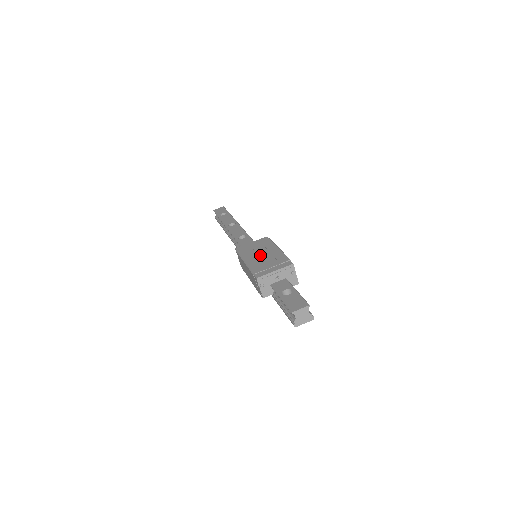
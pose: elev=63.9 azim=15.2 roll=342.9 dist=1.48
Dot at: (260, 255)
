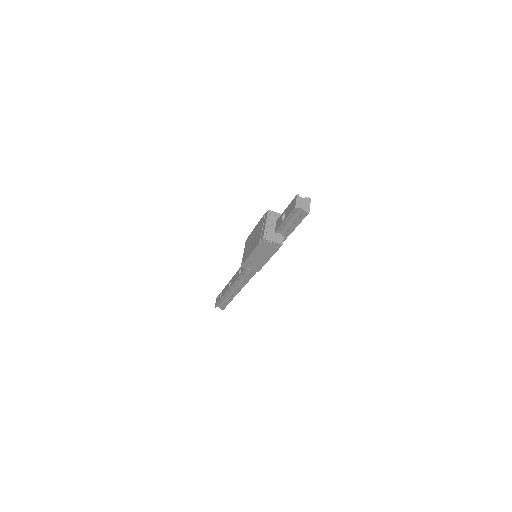
Dot at: (252, 241)
